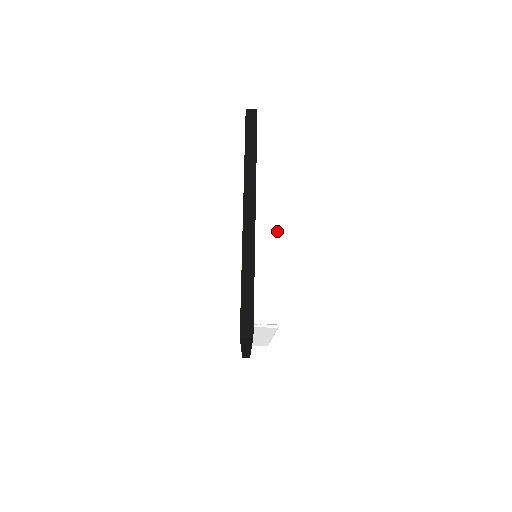
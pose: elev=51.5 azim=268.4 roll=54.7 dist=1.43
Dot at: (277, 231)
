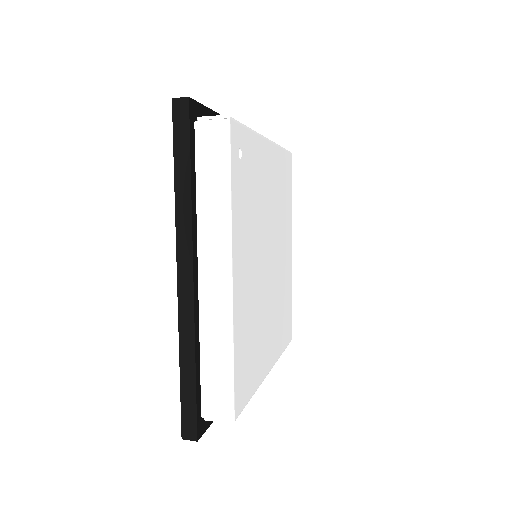
Dot at: (227, 296)
